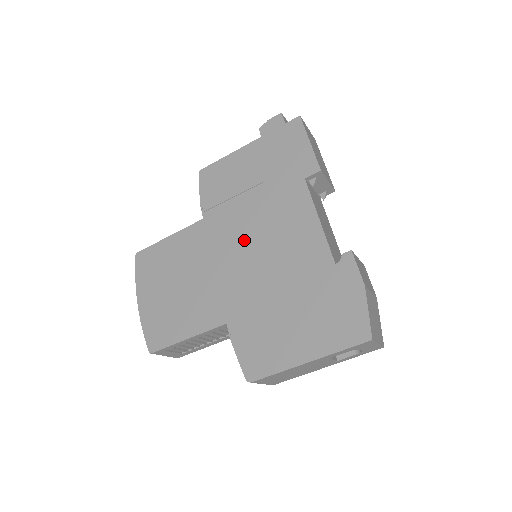
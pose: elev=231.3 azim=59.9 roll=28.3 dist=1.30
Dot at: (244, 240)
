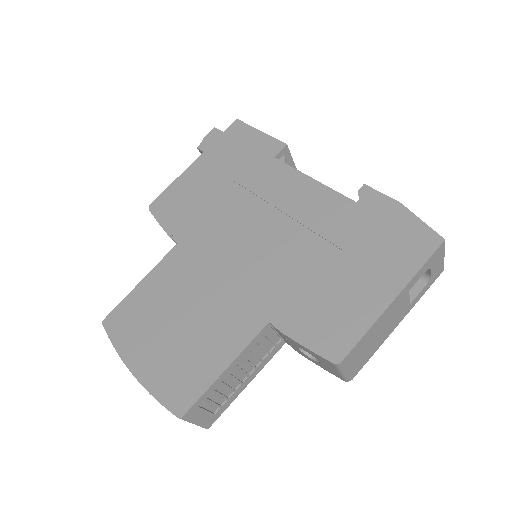
Dot at: (240, 236)
